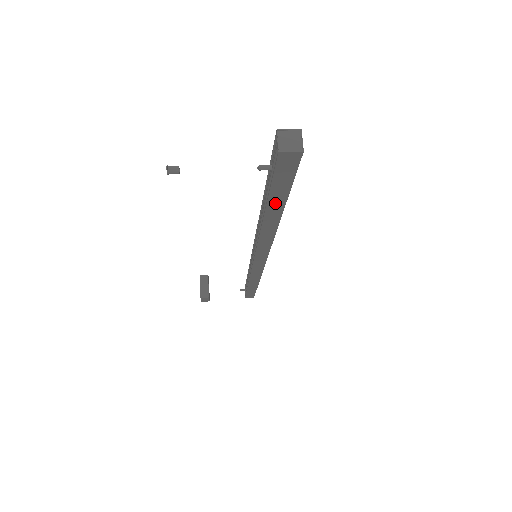
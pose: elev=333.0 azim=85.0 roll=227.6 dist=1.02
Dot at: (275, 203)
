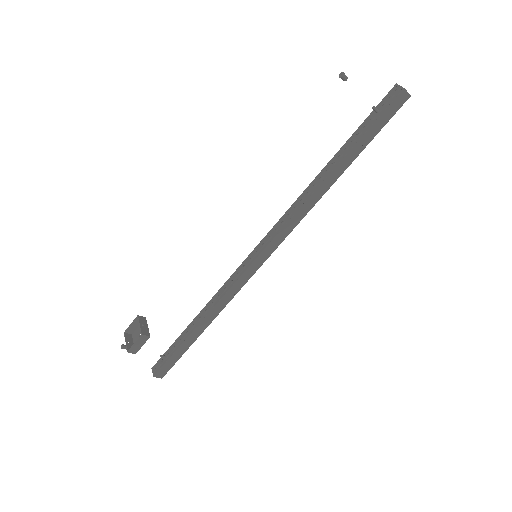
Dot at: (356, 149)
